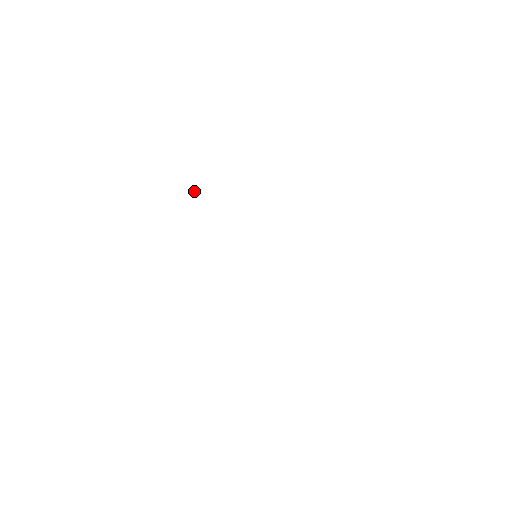
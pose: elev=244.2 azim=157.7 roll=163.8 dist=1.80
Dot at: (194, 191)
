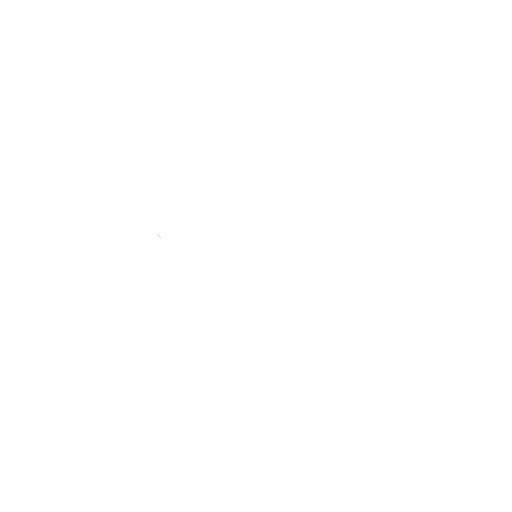
Dot at: occluded
